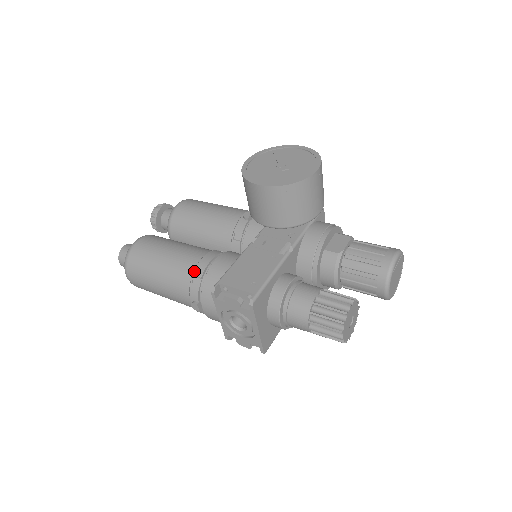
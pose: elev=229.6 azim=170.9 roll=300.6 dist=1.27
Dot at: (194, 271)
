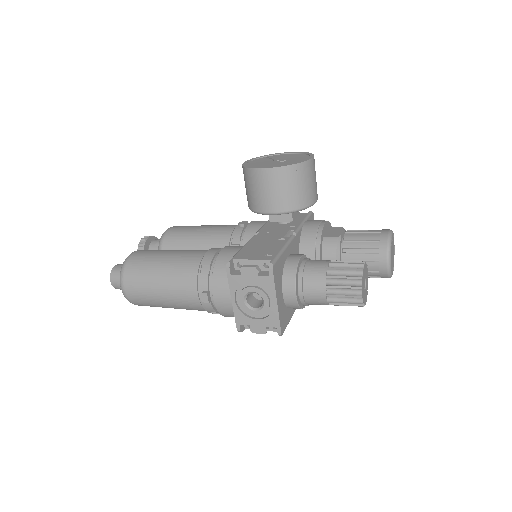
Dot at: (201, 261)
